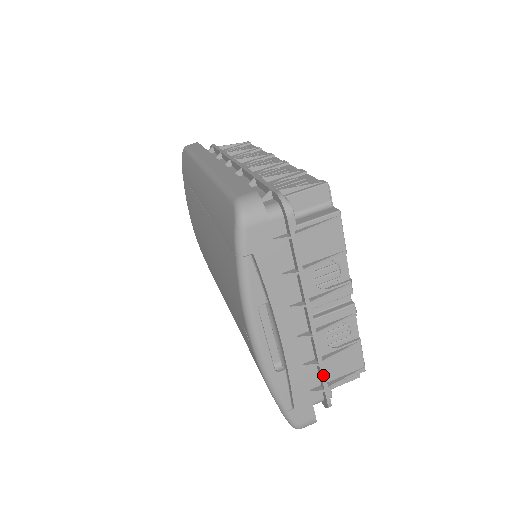
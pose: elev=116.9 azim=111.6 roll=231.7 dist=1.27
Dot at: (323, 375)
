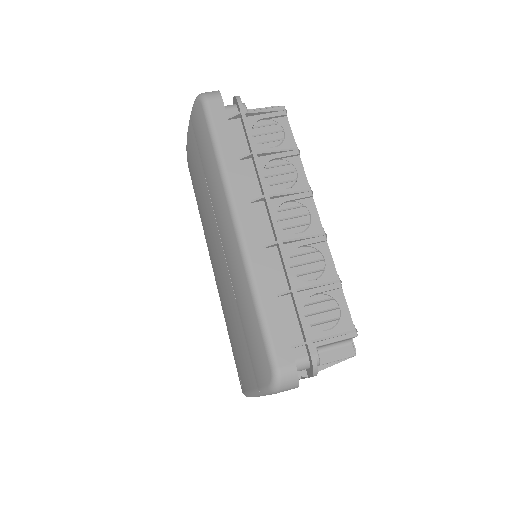
Dot at: occluded
